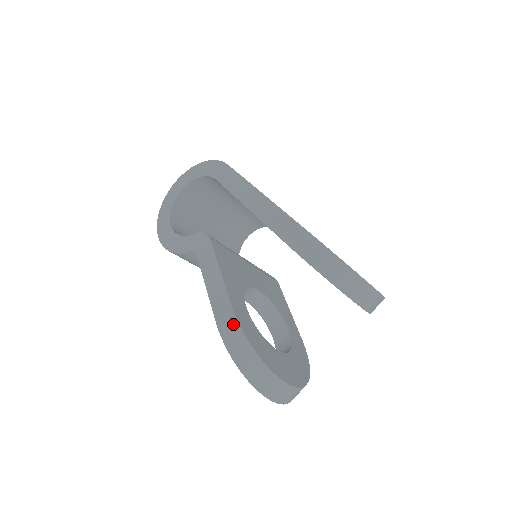
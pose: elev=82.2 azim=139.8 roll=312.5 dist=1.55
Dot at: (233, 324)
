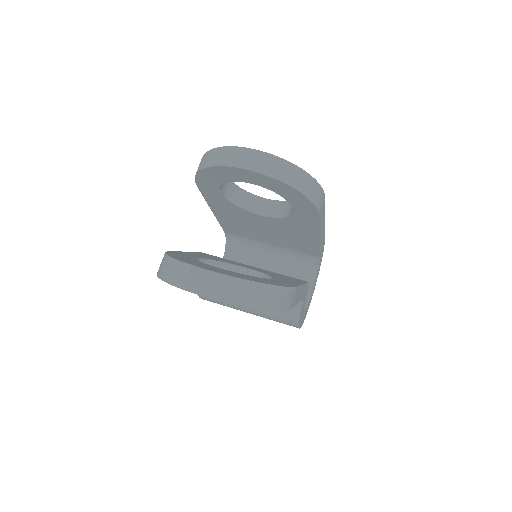
Dot at: occluded
